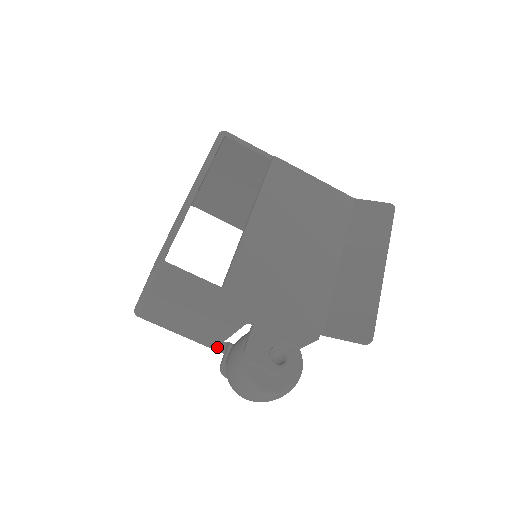
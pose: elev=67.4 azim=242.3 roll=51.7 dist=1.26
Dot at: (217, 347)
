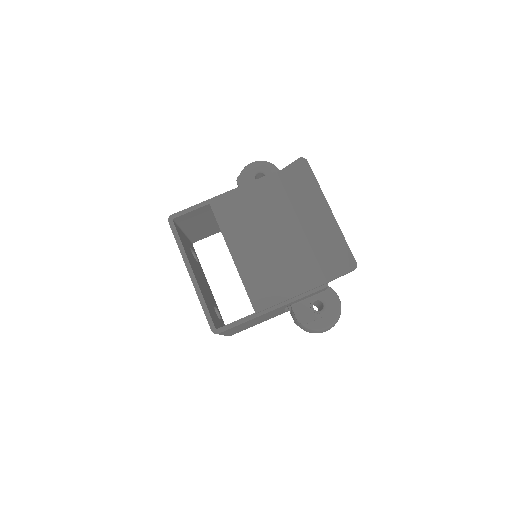
Dot at: (284, 312)
